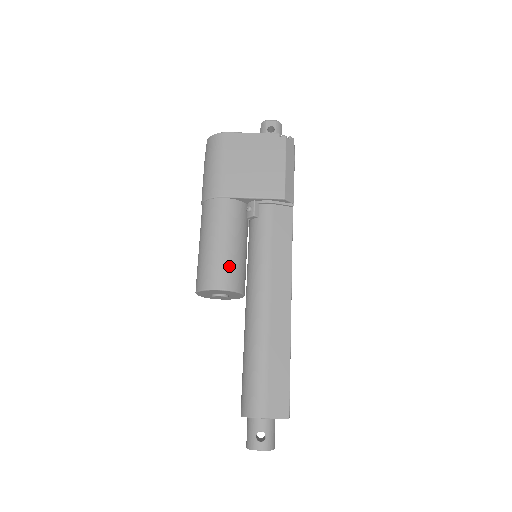
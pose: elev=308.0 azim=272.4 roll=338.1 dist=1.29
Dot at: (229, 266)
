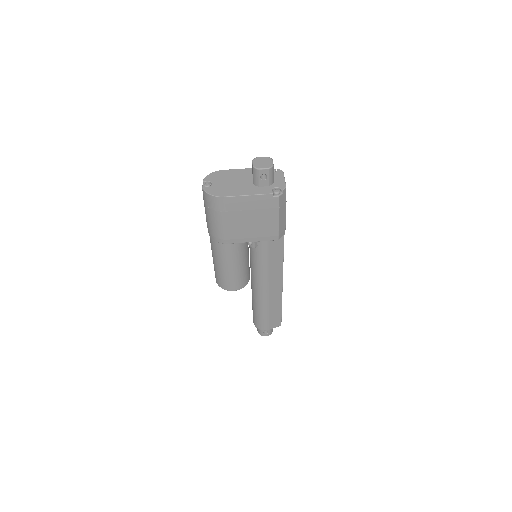
Dot at: (239, 278)
